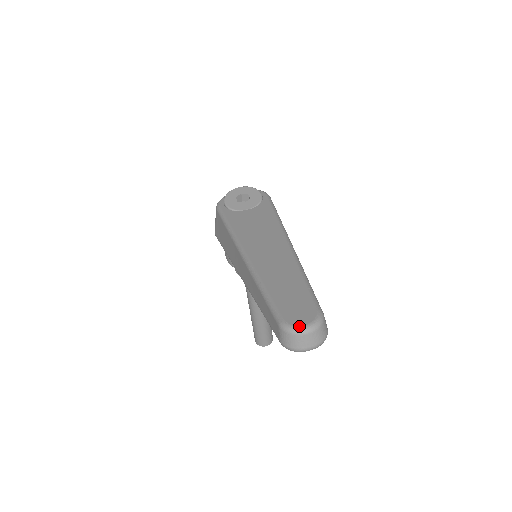
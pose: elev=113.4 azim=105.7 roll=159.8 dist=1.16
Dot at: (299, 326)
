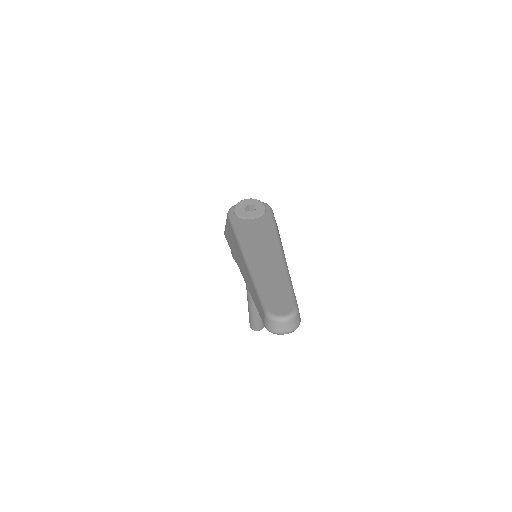
Dot at: (279, 316)
